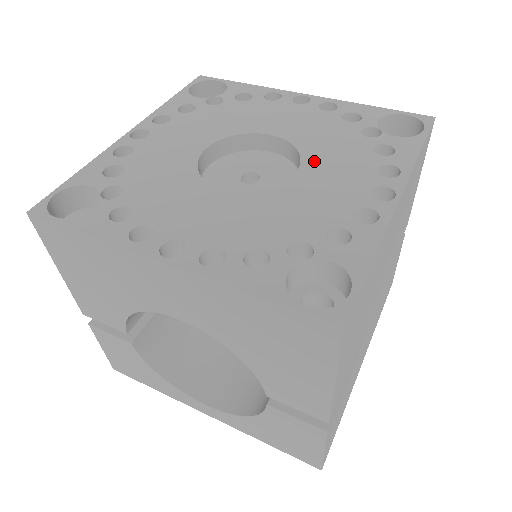
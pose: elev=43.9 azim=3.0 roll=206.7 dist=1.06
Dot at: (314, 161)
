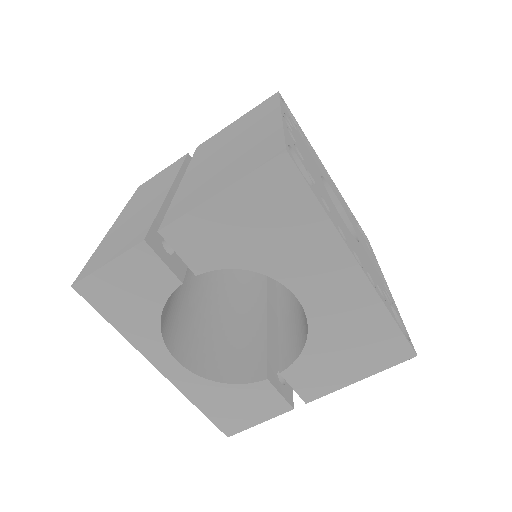
Dot at: (358, 234)
